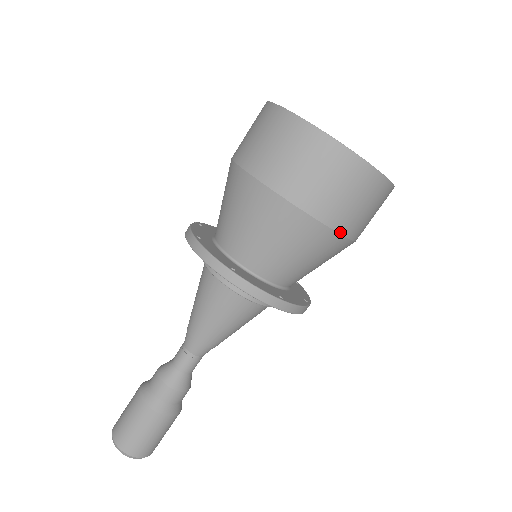
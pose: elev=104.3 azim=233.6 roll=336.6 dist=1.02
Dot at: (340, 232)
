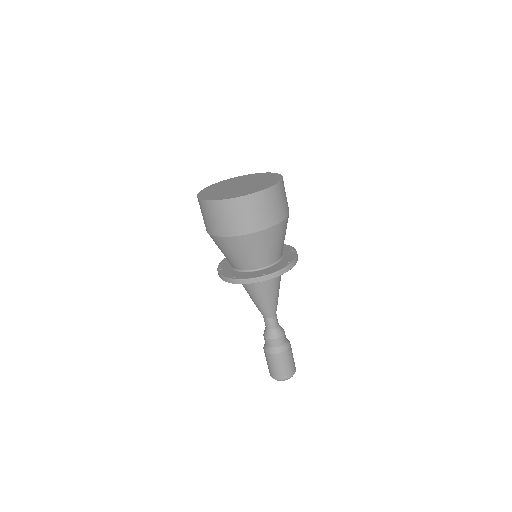
Dot at: (285, 218)
